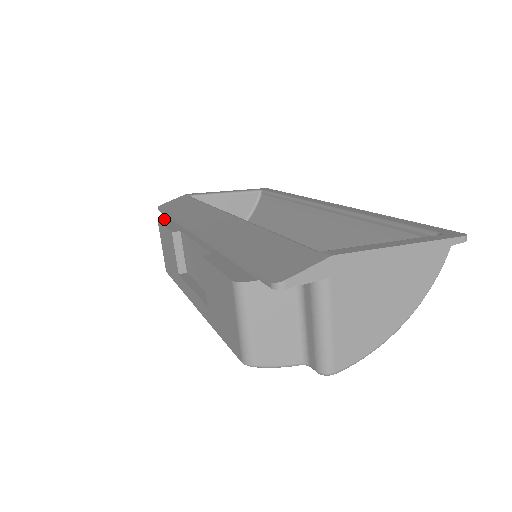
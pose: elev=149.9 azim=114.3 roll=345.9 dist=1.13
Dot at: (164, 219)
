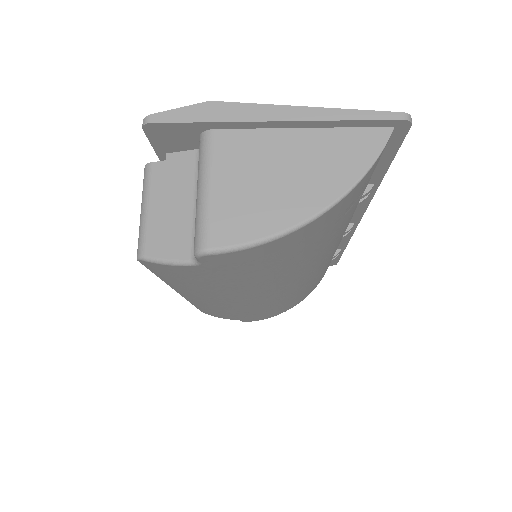
Dot at: occluded
